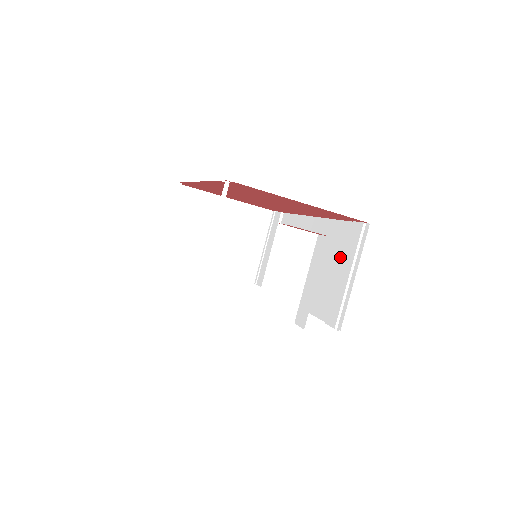
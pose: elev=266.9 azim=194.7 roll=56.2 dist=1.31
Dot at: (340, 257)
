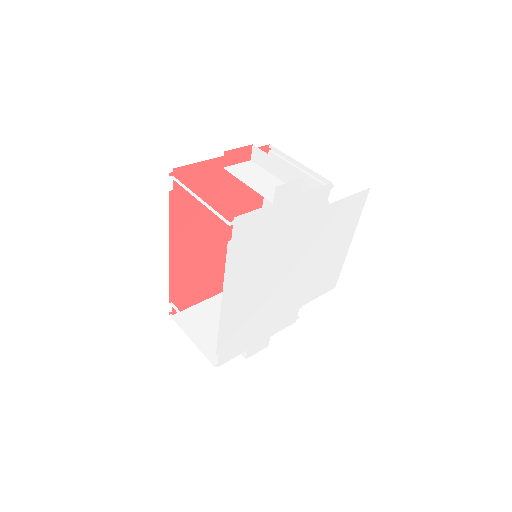
Dot at: occluded
